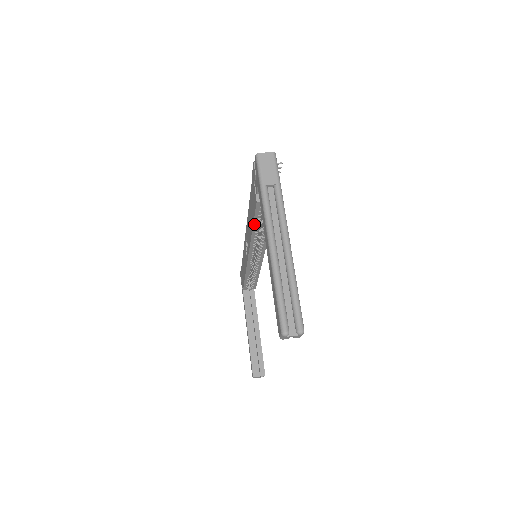
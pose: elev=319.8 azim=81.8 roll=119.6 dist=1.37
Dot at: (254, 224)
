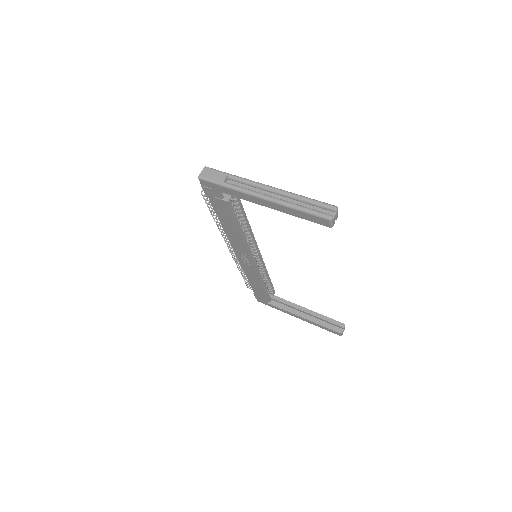
Dot at: (238, 225)
